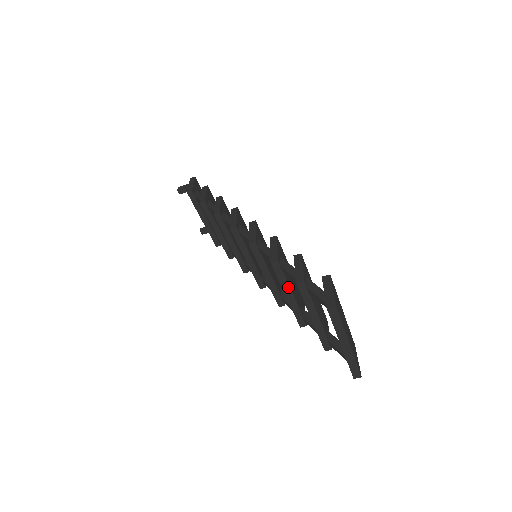
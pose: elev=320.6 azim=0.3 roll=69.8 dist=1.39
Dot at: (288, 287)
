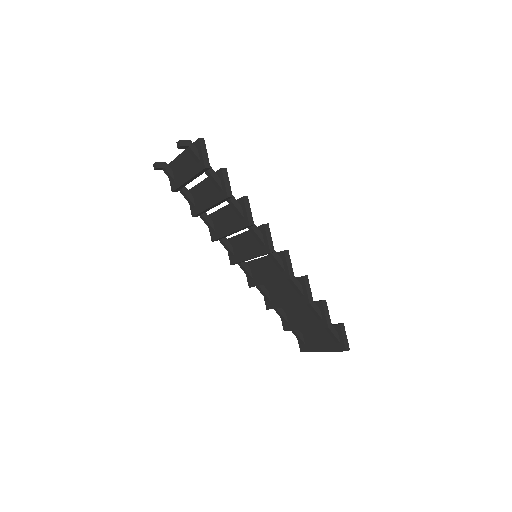
Dot at: occluded
